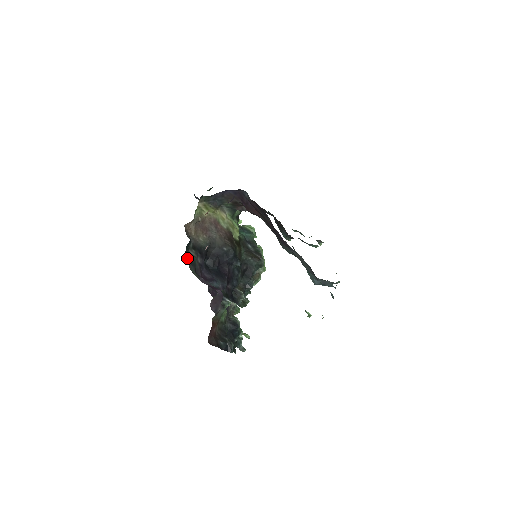
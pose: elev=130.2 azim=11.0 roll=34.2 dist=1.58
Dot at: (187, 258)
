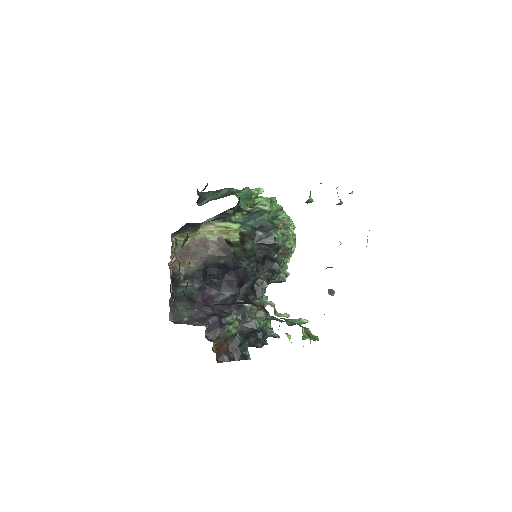
Dot at: (177, 296)
